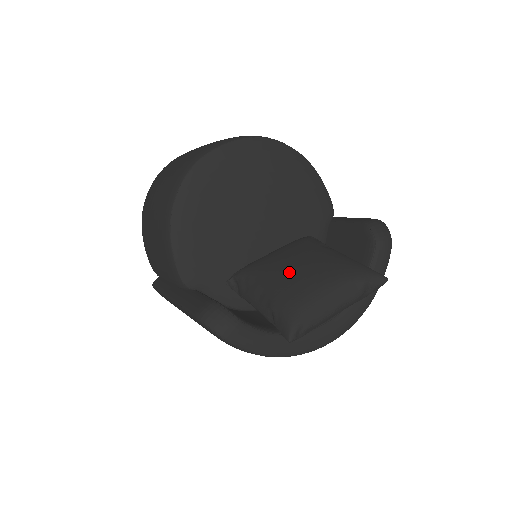
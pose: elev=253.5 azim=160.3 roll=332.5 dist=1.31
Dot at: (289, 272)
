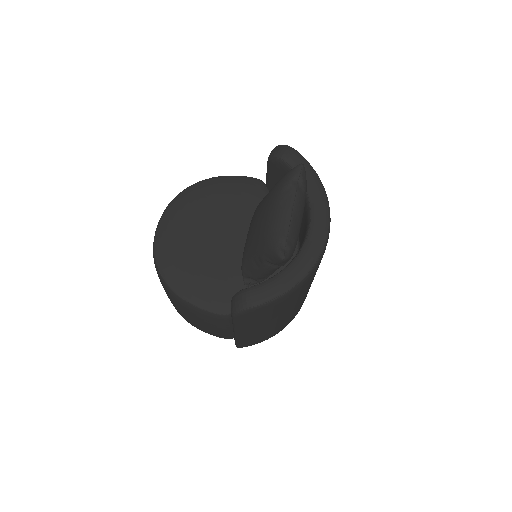
Dot at: (253, 233)
